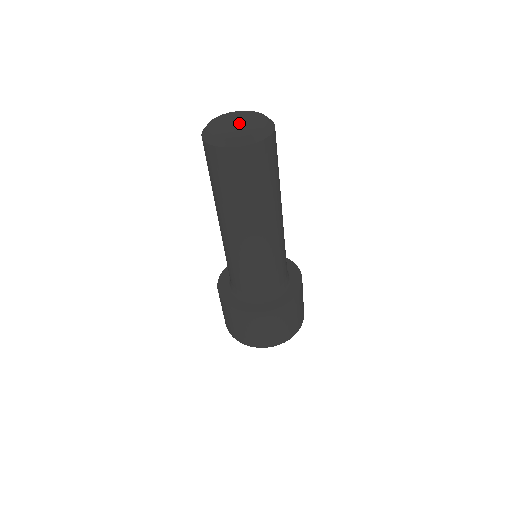
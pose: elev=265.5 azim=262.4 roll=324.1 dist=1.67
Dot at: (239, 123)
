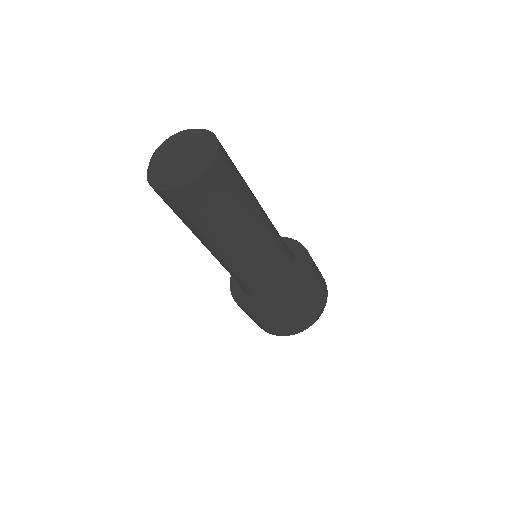
Dot at: (179, 152)
